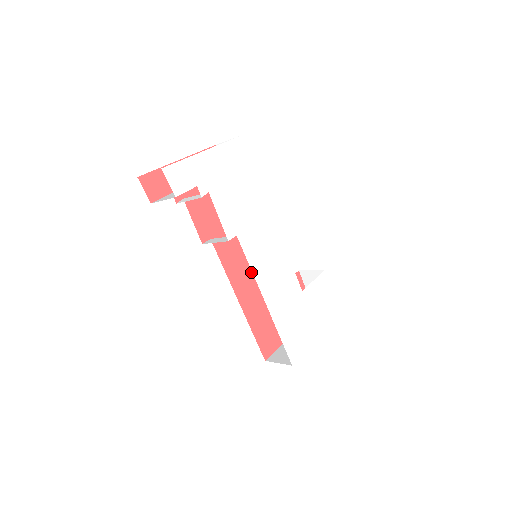
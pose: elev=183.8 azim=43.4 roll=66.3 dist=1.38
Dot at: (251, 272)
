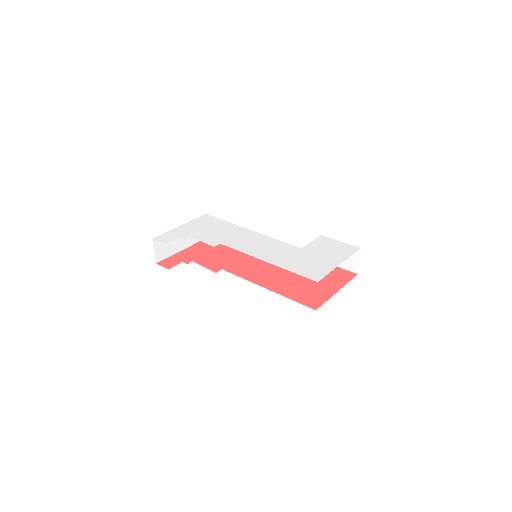
Dot at: (269, 273)
